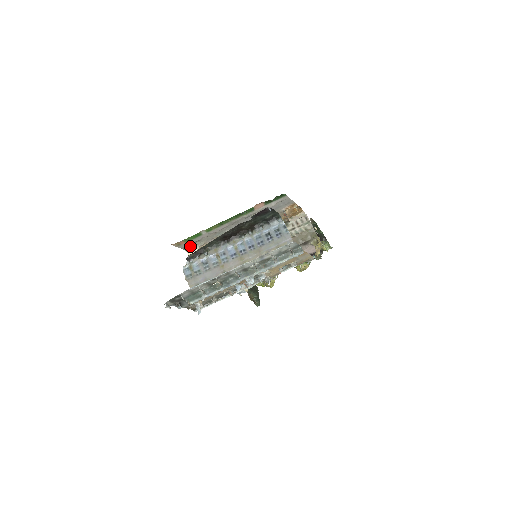
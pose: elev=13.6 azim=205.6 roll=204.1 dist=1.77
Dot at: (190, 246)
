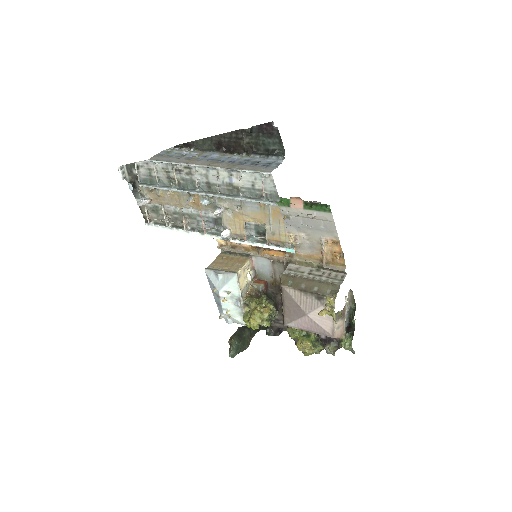
Dot at: occluded
